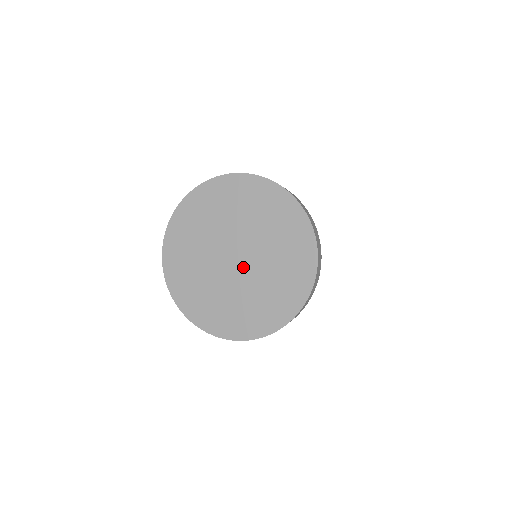
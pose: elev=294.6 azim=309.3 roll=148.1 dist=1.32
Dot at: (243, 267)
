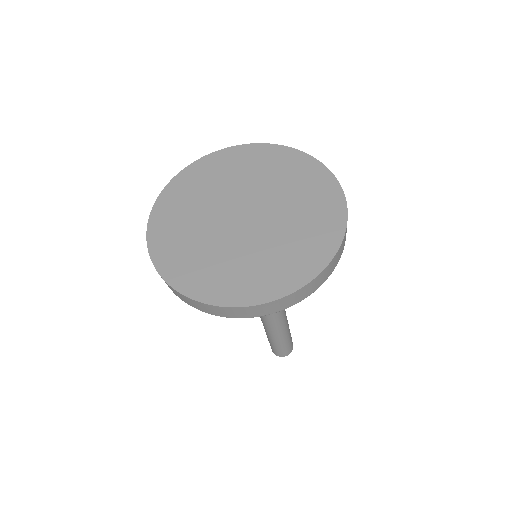
Dot at: (258, 219)
